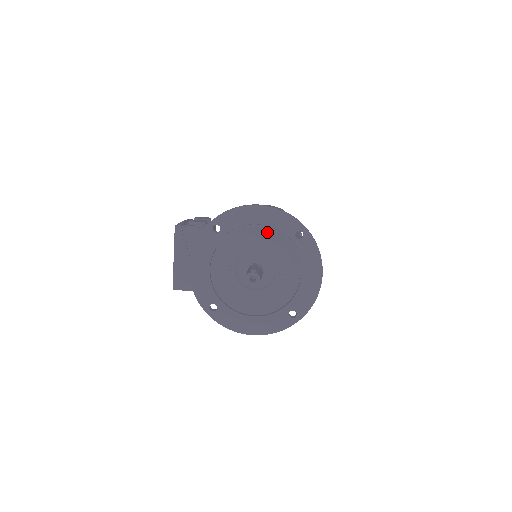
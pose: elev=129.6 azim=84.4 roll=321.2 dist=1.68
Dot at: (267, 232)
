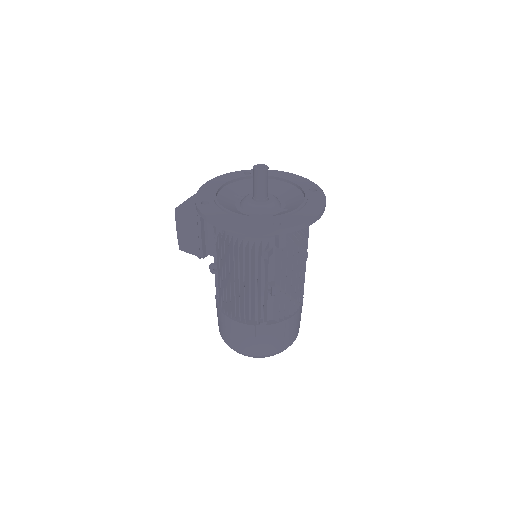
Dot at: (286, 186)
